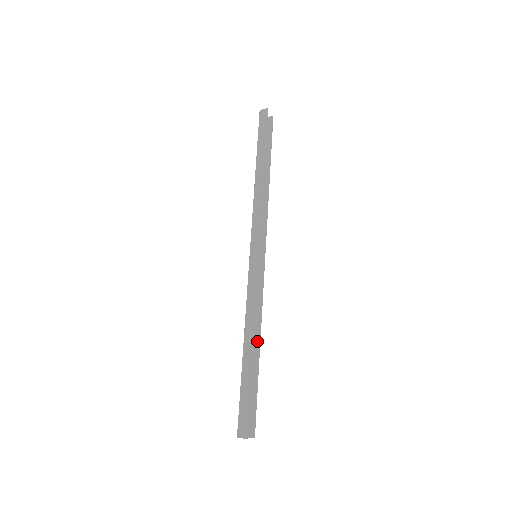
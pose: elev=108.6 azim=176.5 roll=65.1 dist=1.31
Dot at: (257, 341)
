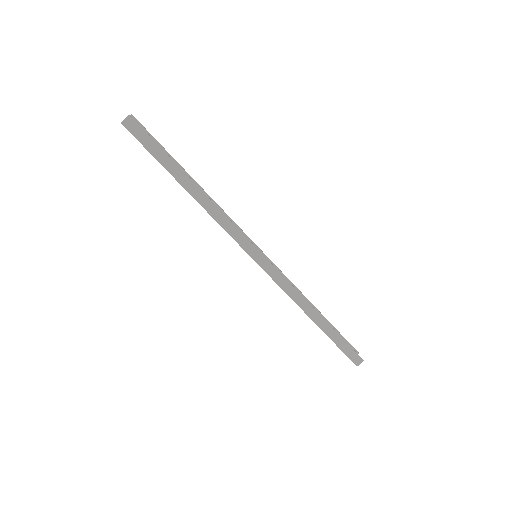
Dot at: occluded
